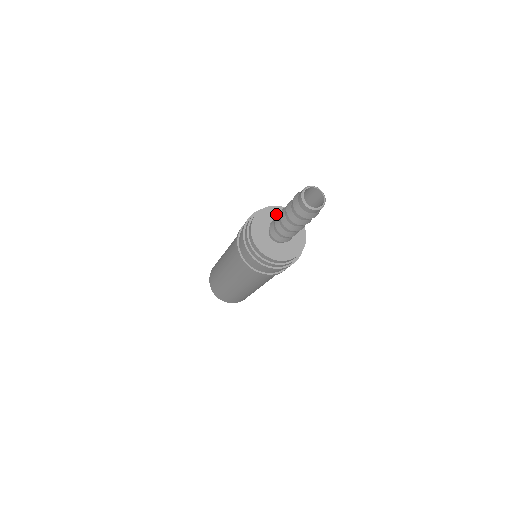
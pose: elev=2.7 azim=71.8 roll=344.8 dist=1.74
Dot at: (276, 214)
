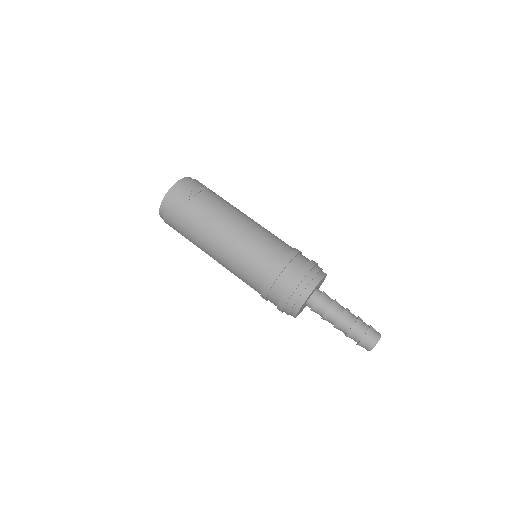
Dot at: occluded
